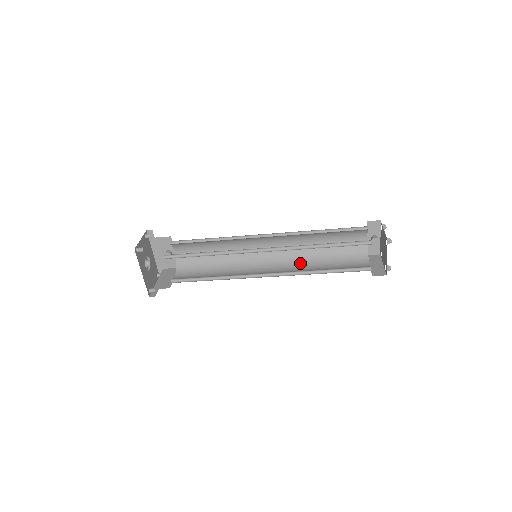
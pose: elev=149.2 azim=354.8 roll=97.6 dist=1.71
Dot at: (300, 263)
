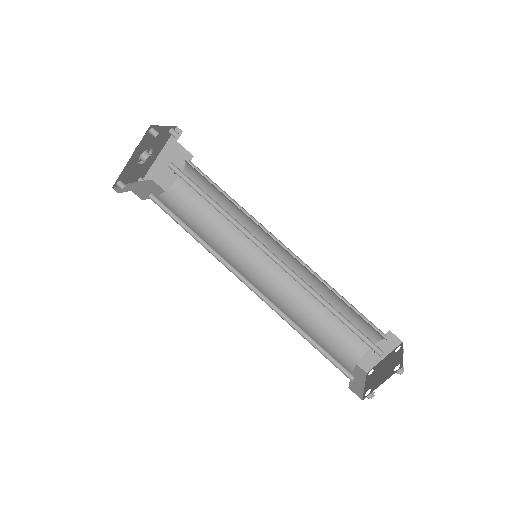
Dot at: (288, 305)
